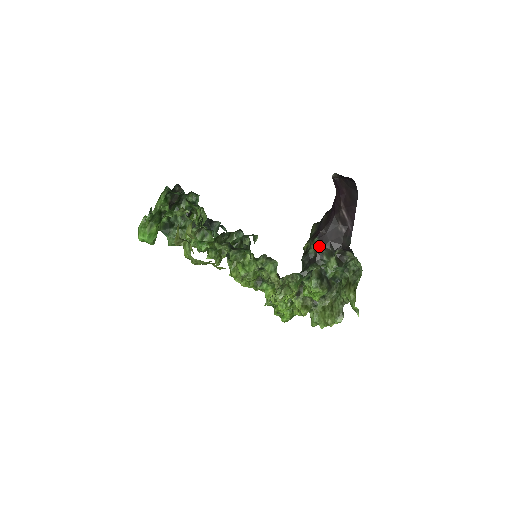
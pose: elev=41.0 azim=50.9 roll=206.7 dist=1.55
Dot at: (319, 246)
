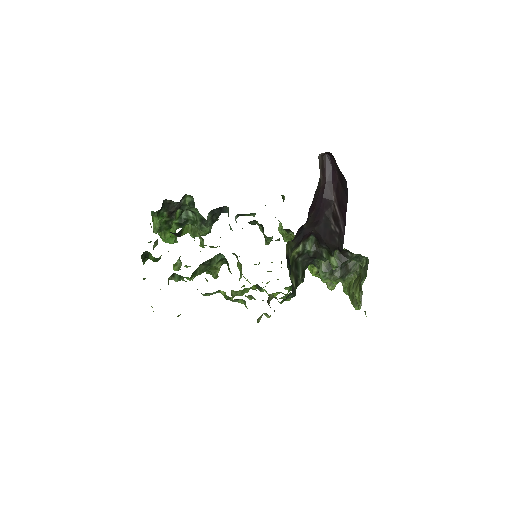
Dot at: (317, 243)
